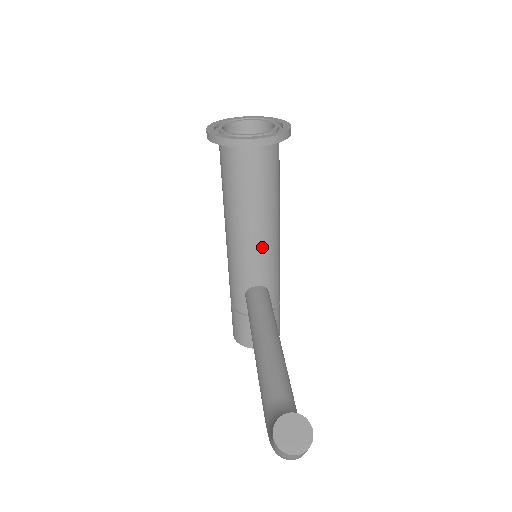
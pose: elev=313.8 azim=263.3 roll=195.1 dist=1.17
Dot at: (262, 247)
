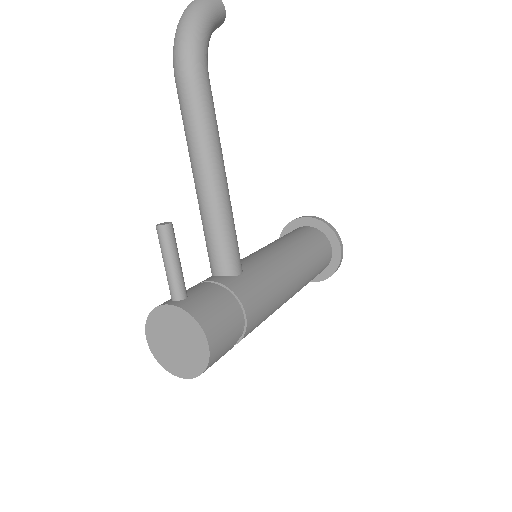
Dot at: (267, 253)
